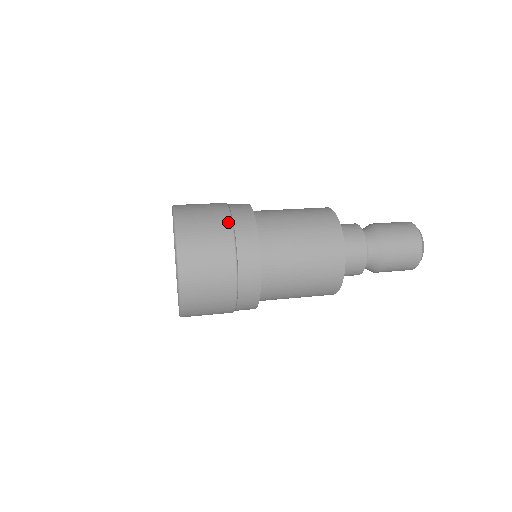
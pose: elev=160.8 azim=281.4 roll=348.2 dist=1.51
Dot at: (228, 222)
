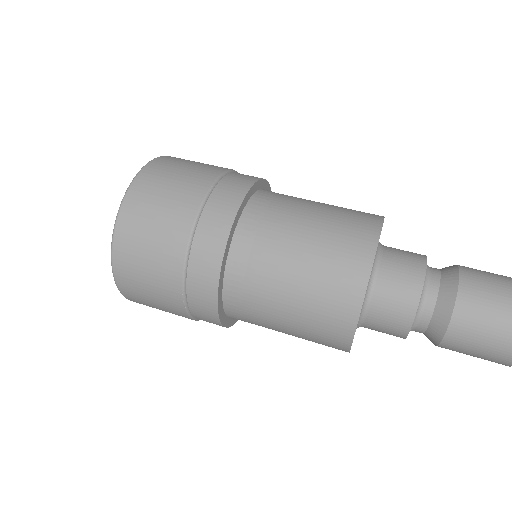
Dot at: (203, 190)
